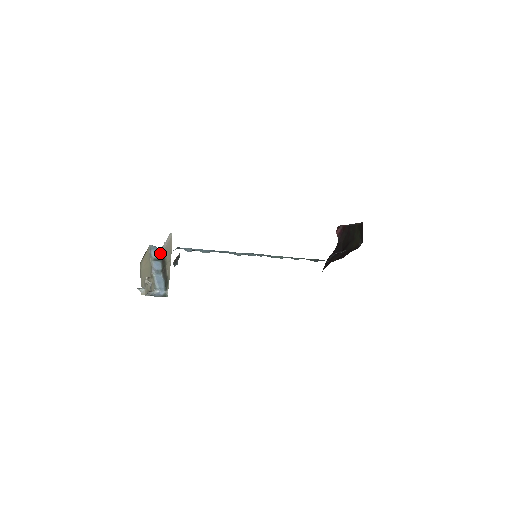
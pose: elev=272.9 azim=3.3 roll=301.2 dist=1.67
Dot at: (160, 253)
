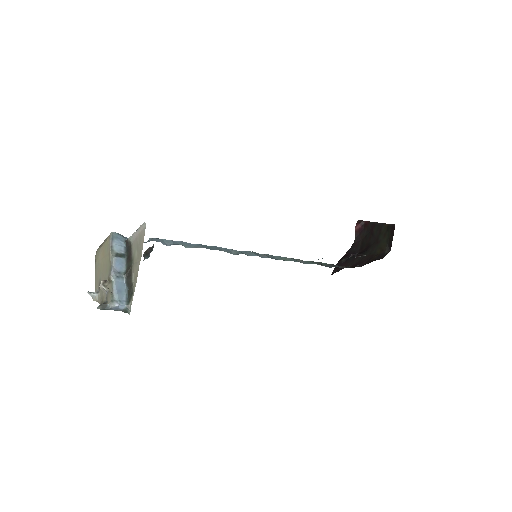
Dot at: (126, 245)
